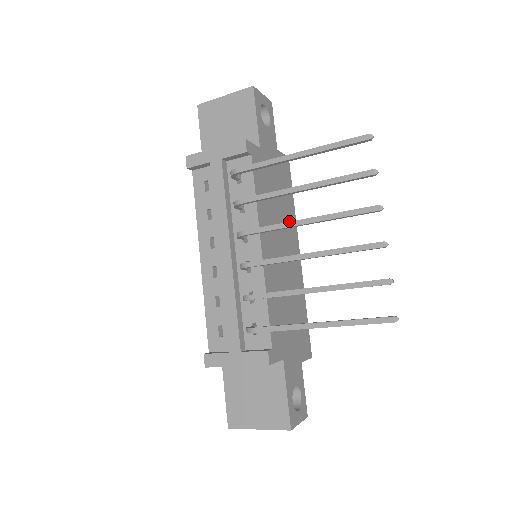
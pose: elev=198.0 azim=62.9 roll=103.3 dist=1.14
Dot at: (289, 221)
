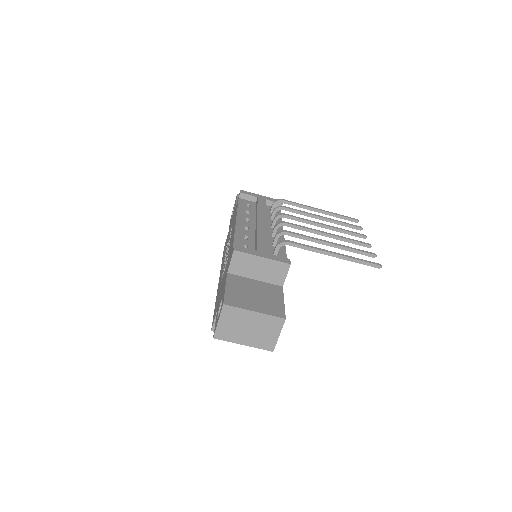
Dot at: occluded
